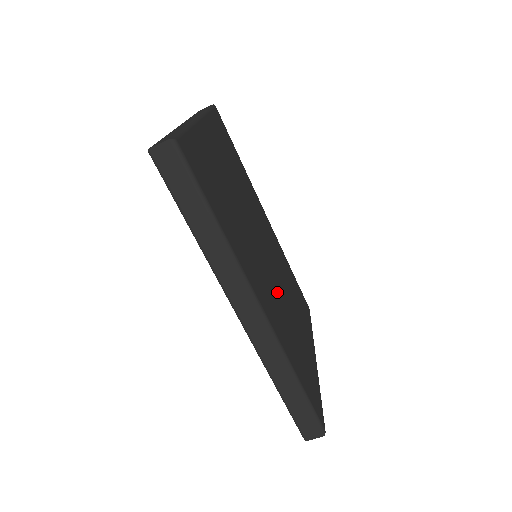
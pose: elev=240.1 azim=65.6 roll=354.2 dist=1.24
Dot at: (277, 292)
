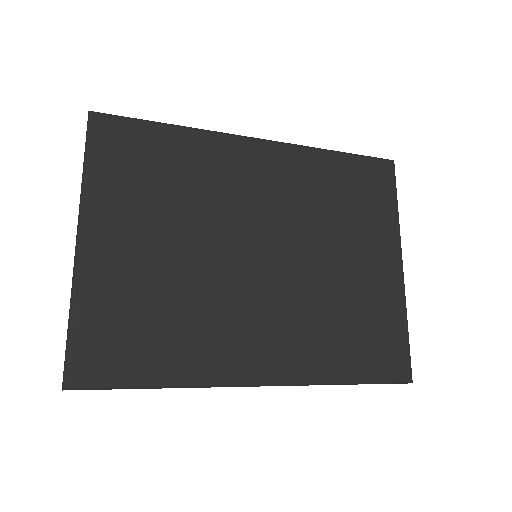
Dot at: (294, 291)
